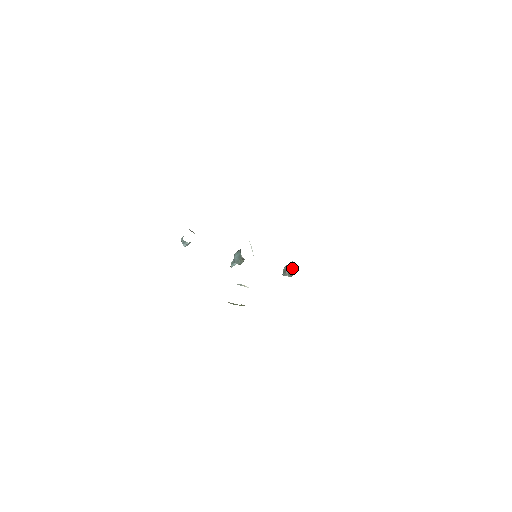
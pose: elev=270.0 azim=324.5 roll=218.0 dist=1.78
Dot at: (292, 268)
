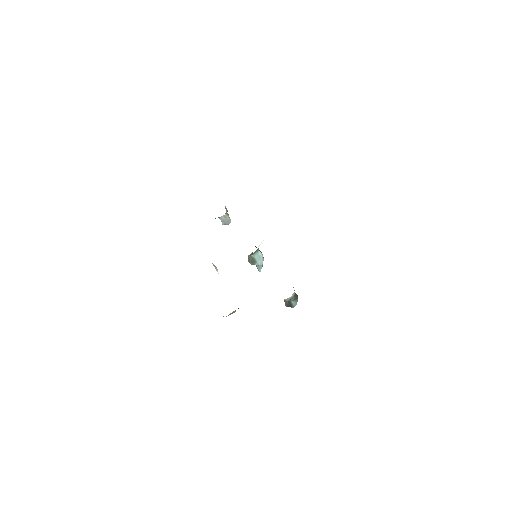
Dot at: occluded
